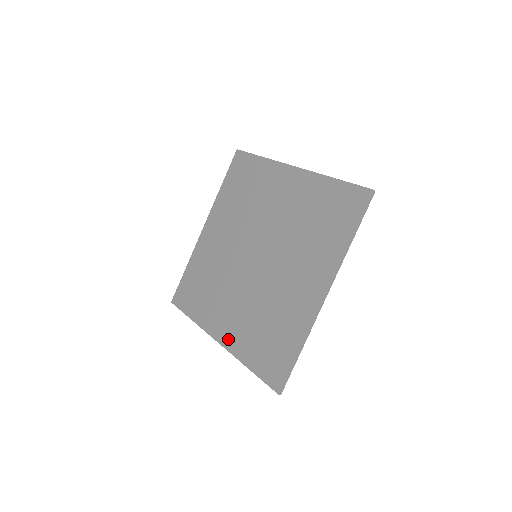
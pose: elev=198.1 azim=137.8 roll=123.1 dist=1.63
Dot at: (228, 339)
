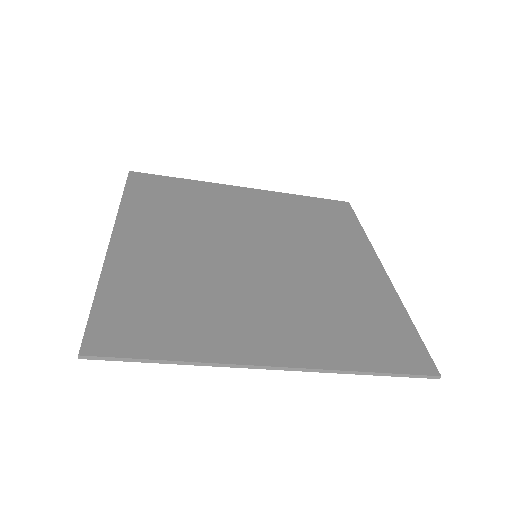
Dot at: (297, 353)
